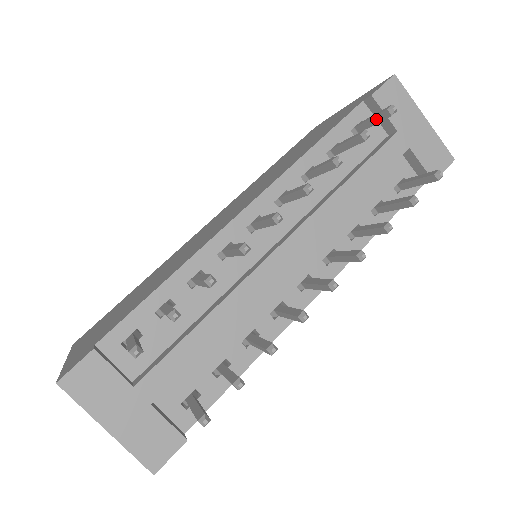
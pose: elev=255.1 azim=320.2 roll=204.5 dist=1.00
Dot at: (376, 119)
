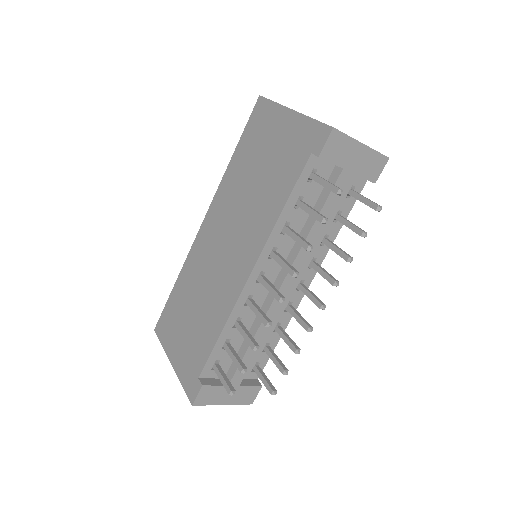
Dot at: occluded
